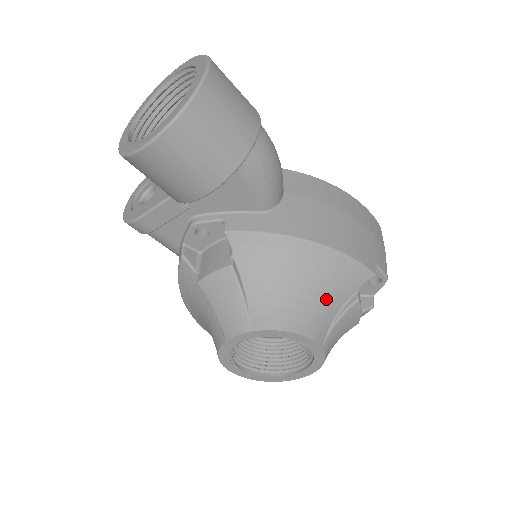
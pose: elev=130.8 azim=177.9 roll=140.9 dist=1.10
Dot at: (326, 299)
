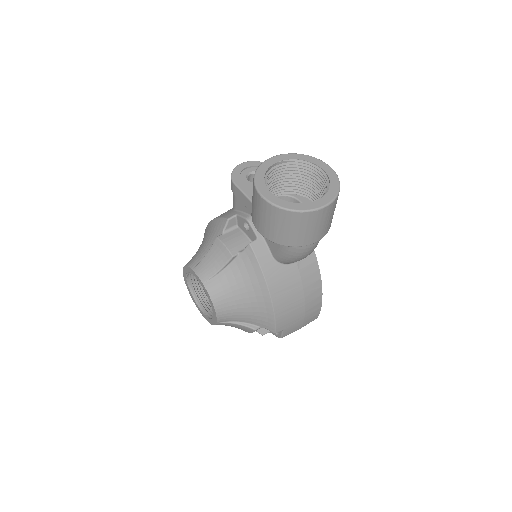
Dot at: (244, 314)
